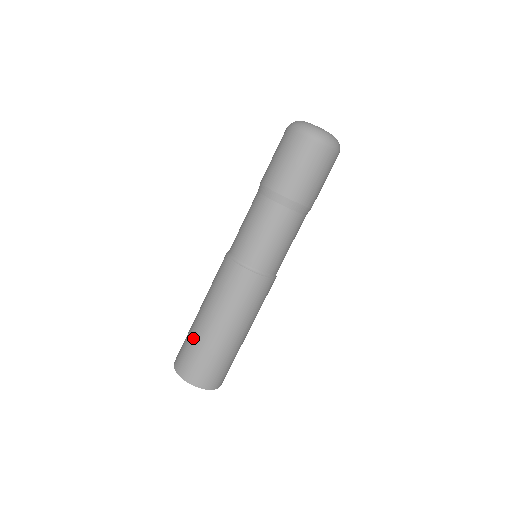
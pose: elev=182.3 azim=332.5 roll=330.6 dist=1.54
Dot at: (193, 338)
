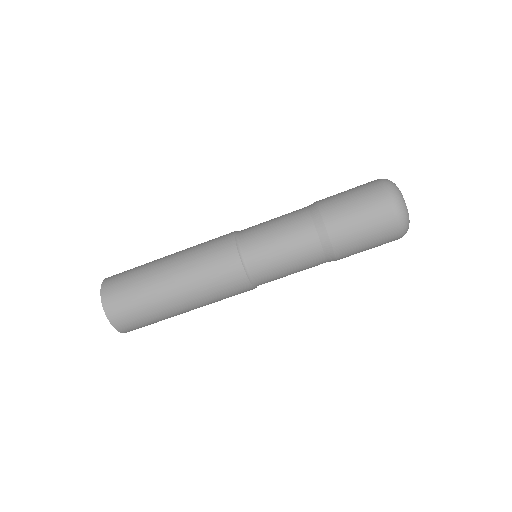
Dot at: (149, 302)
